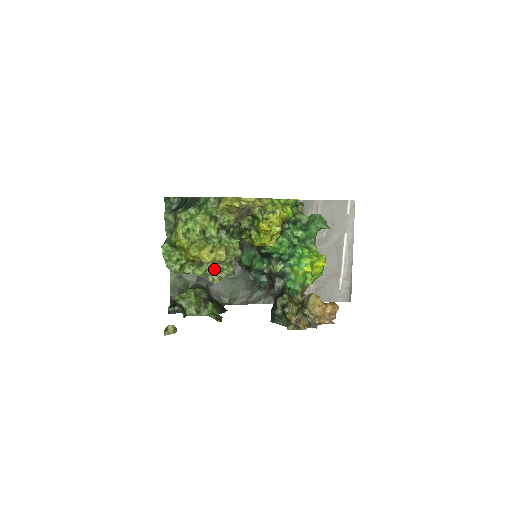
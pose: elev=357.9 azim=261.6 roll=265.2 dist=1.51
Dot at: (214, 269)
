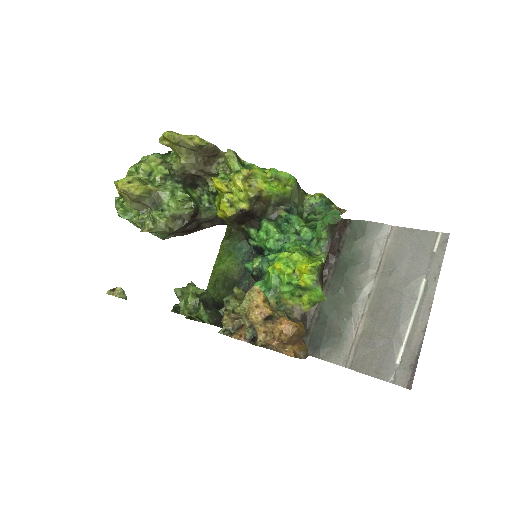
Dot at: (150, 219)
